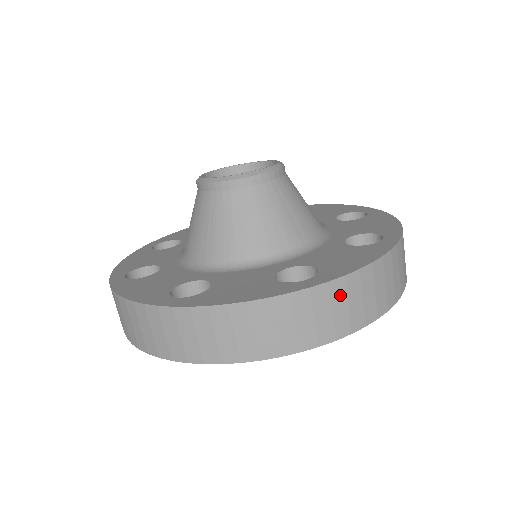
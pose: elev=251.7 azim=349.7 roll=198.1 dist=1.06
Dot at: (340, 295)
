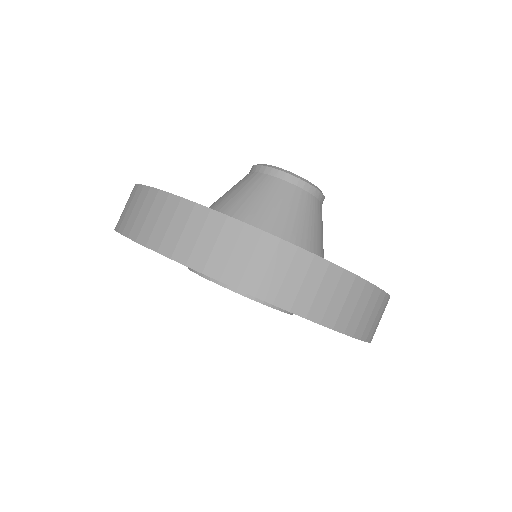
Dot at: (373, 302)
